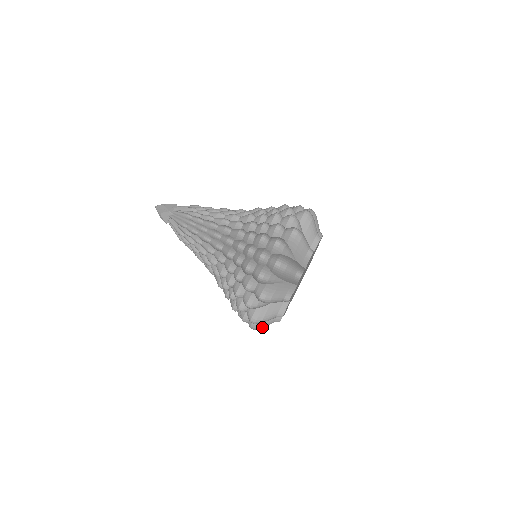
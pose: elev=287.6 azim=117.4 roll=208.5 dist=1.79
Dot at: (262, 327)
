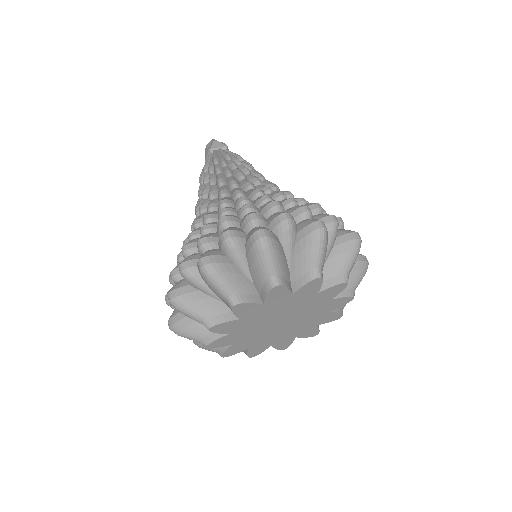
Dot at: (201, 347)
